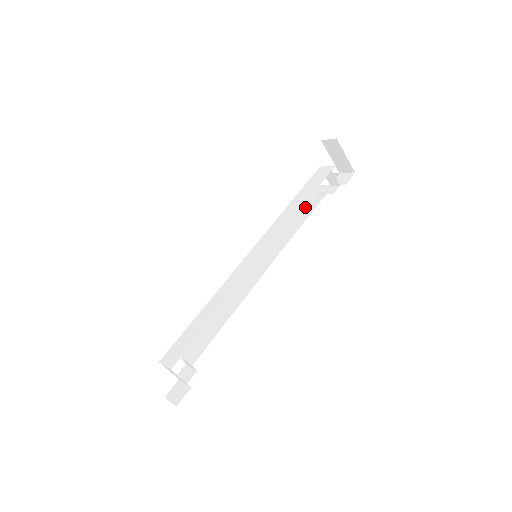
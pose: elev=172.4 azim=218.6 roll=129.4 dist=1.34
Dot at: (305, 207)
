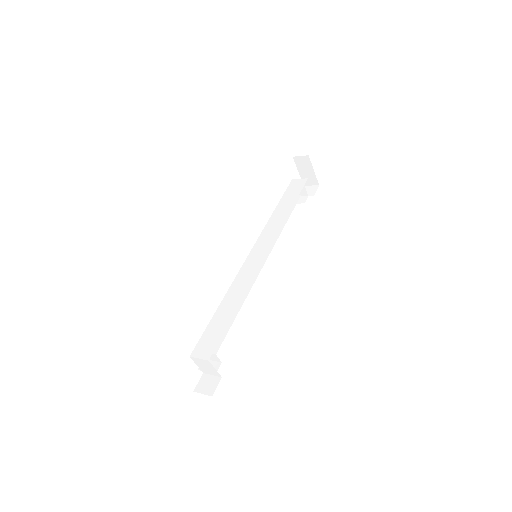
Dot at: occluded
